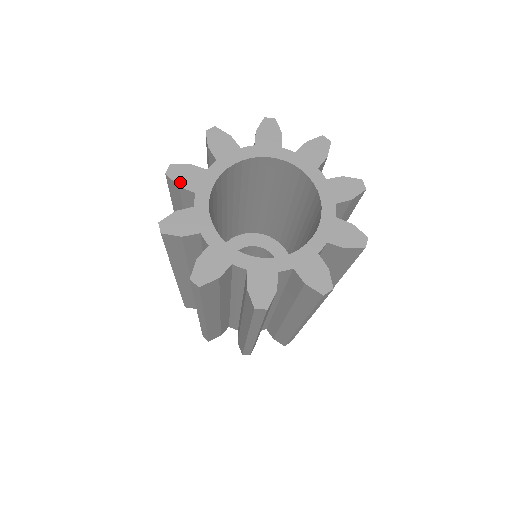
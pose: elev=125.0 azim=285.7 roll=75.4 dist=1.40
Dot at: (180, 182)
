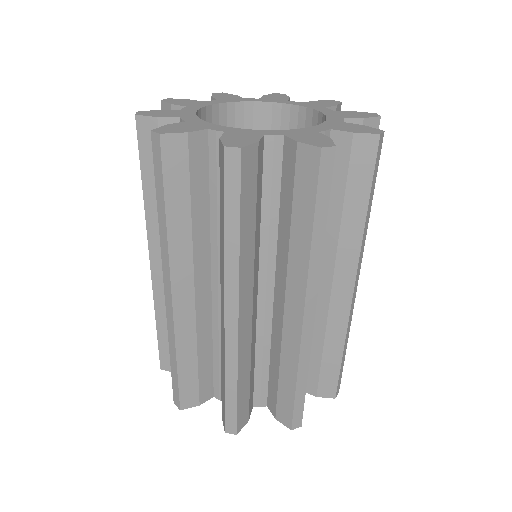
Dot at: (173, 103)
